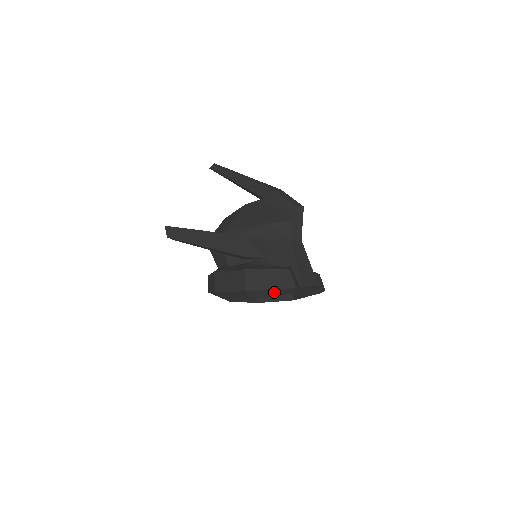
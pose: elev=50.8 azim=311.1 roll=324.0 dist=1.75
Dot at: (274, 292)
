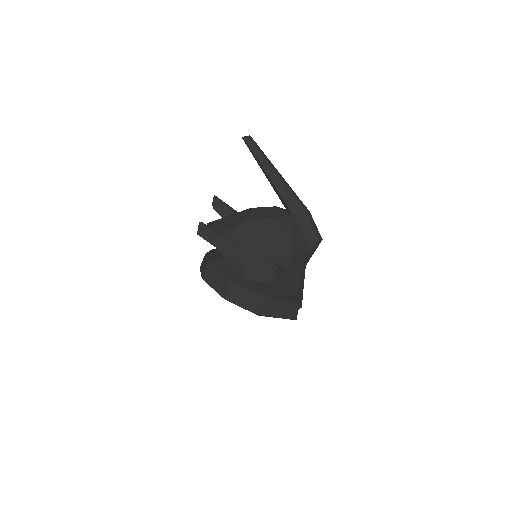
Dot at: occluded
